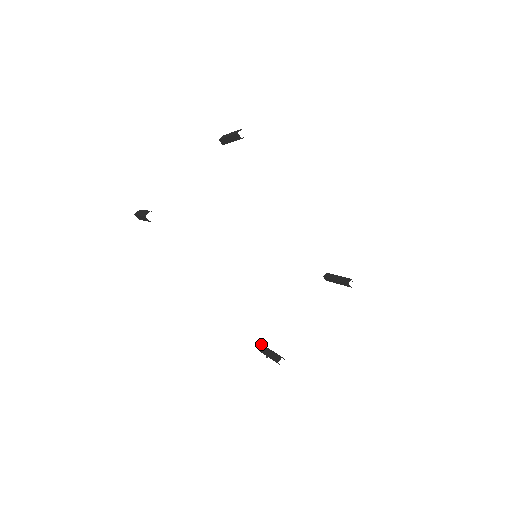
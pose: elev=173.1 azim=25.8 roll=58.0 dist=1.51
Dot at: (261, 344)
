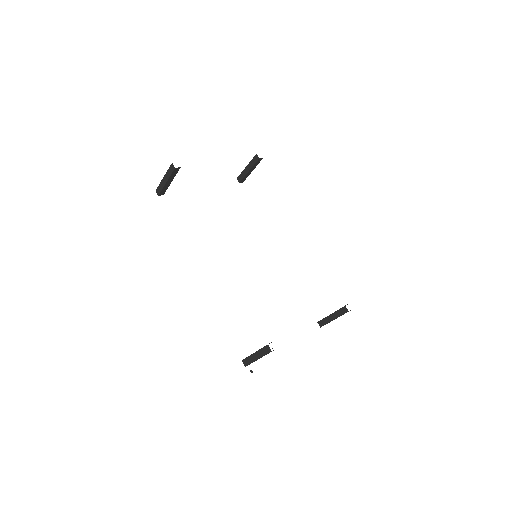
Dot at: occluded
